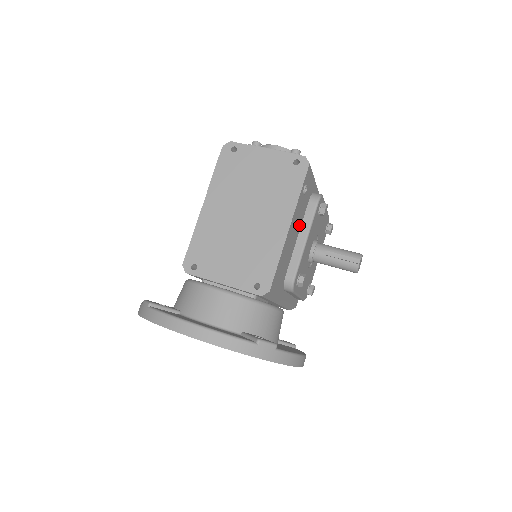
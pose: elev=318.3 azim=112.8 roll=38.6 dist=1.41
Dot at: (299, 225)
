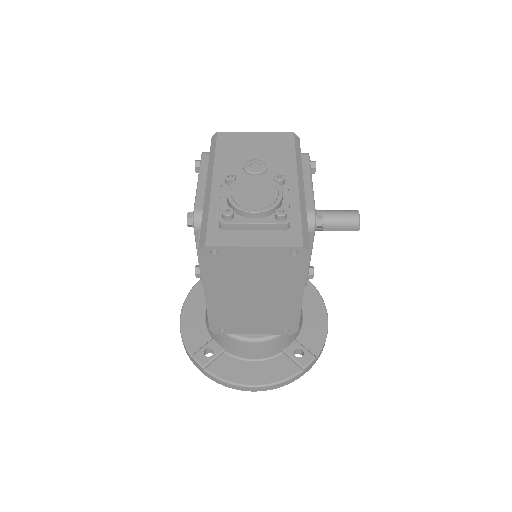
Dot at: occluded
